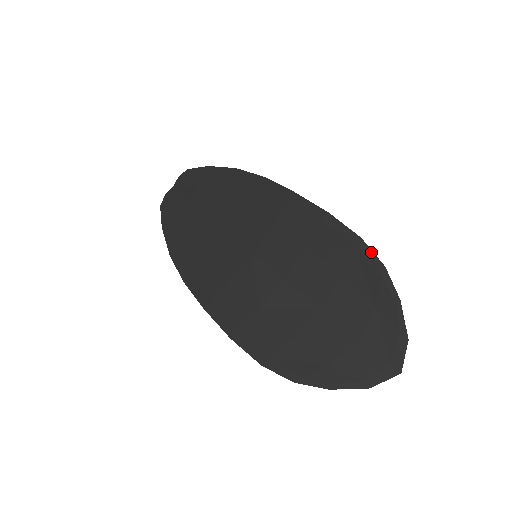
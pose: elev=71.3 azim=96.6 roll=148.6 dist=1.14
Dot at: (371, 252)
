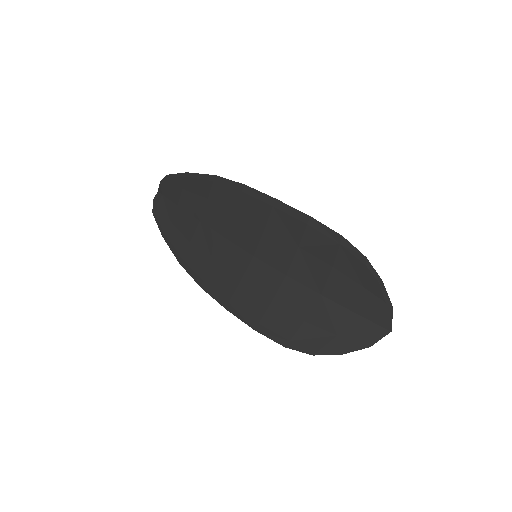
Dot at: (353, 247)
